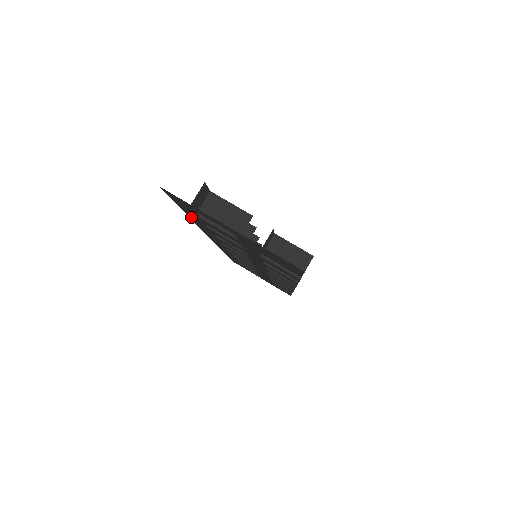
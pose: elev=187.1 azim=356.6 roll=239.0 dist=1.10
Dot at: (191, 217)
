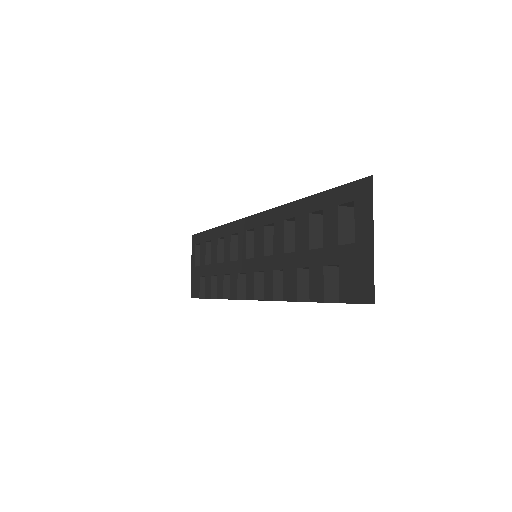
Dot at: (313, 199)
